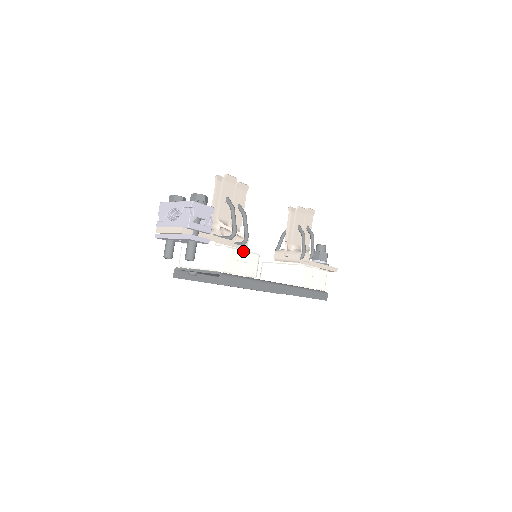
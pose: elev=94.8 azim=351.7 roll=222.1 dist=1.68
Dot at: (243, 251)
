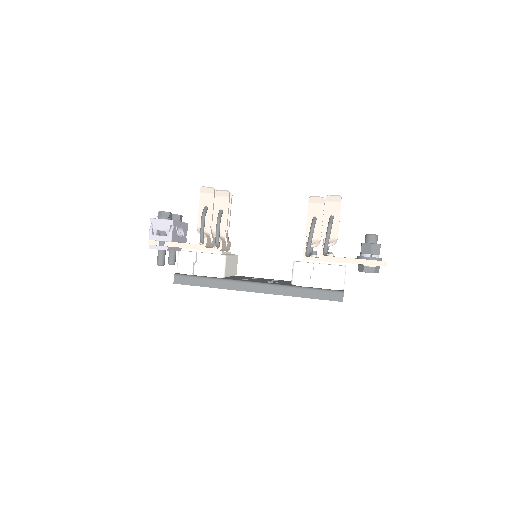
Dot at: (206, 253)
